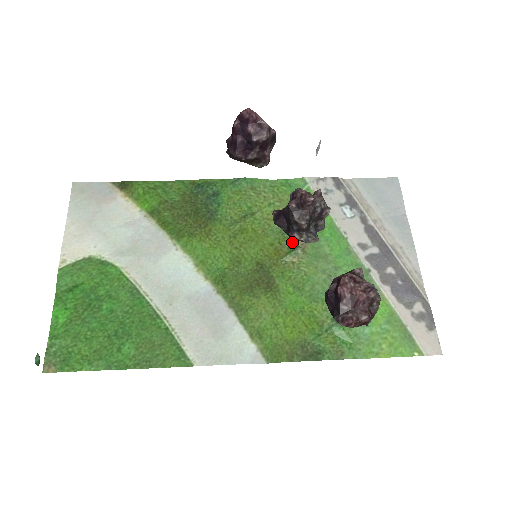
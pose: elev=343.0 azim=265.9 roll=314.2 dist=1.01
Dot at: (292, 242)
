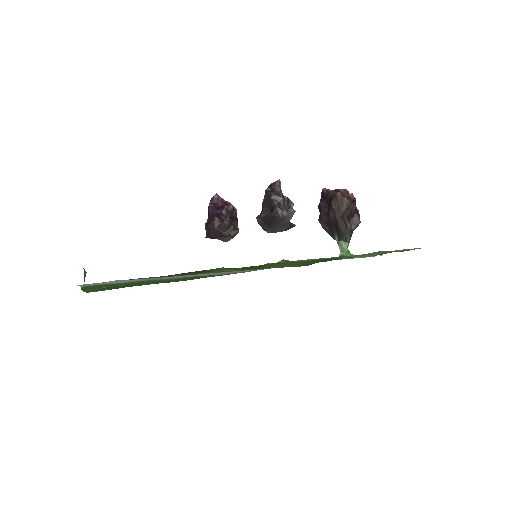
Dot at: occluded
